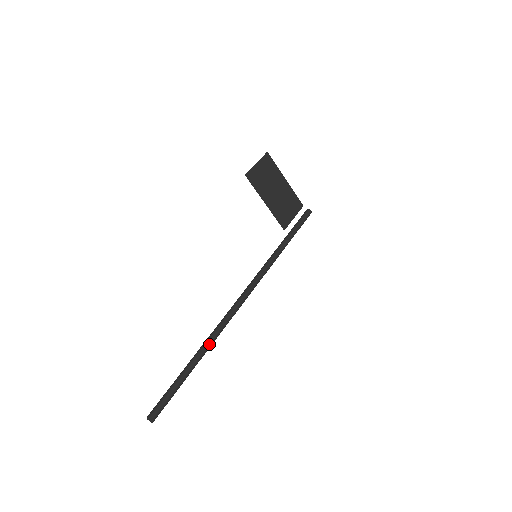
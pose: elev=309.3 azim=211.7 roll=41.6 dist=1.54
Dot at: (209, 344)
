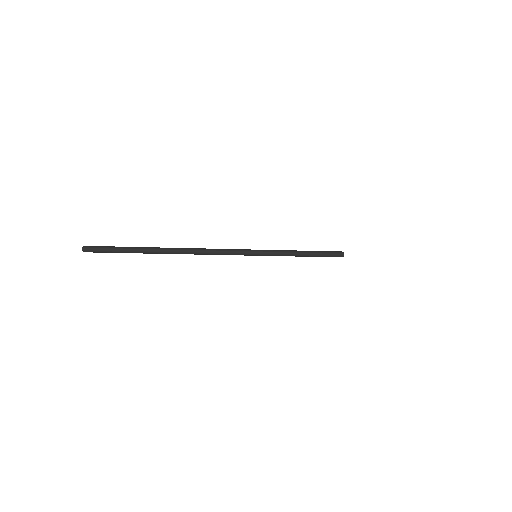
Dot at: (163, 248)
